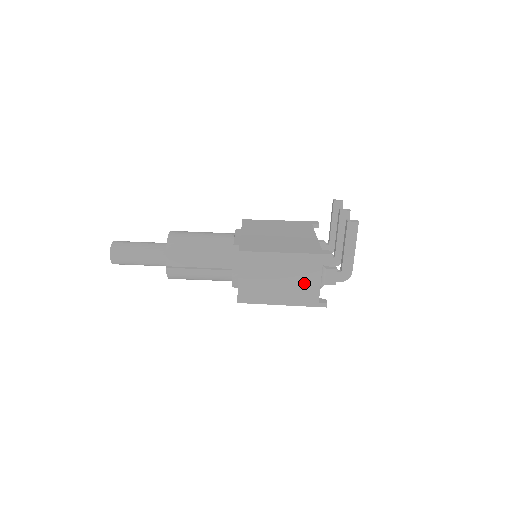
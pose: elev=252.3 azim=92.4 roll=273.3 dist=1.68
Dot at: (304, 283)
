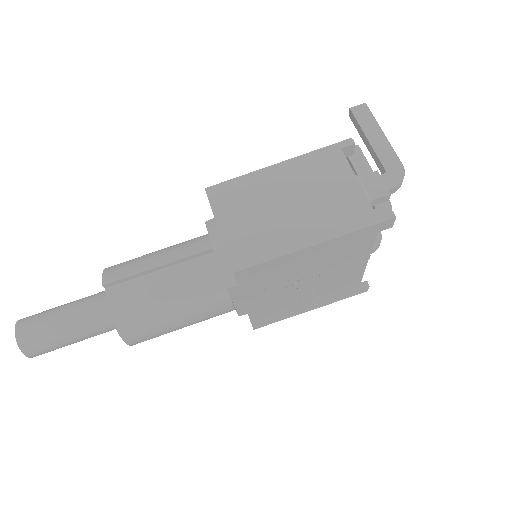
Dot at: (332, 194)
